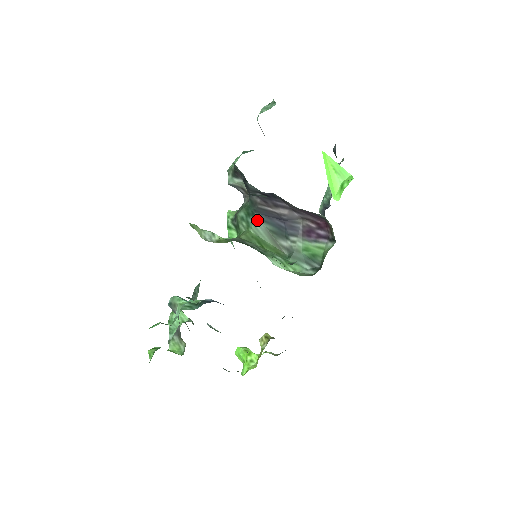
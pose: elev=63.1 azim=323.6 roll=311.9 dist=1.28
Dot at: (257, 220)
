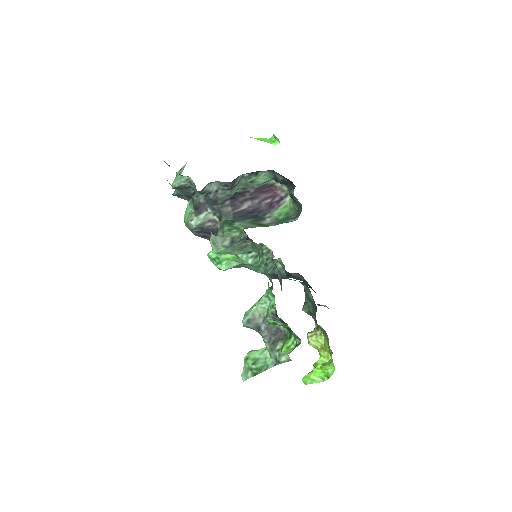
Dot at: (239, 222)
